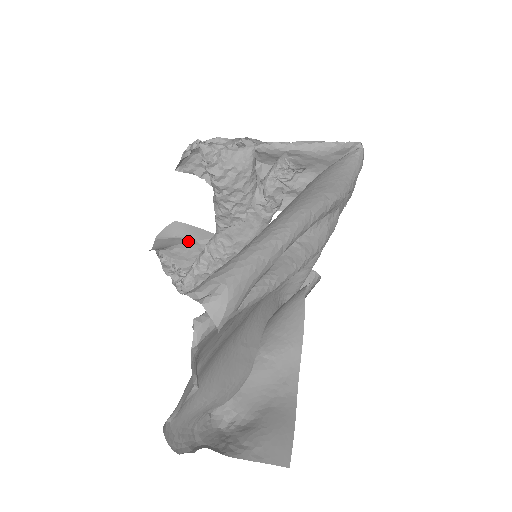
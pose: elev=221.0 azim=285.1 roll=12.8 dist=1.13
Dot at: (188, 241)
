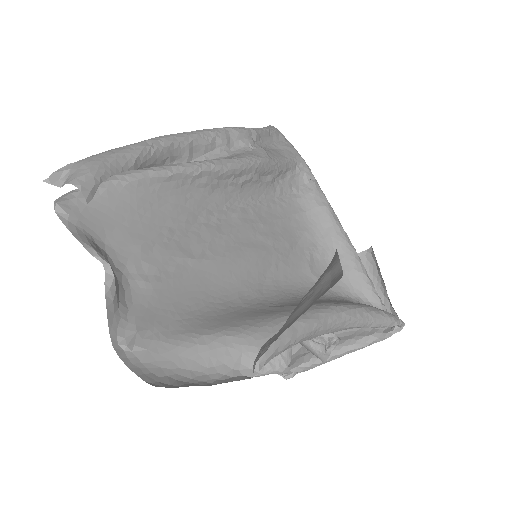
Dot at: occluded
